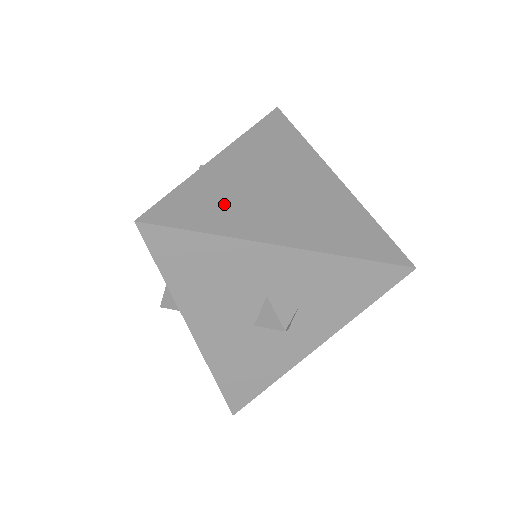
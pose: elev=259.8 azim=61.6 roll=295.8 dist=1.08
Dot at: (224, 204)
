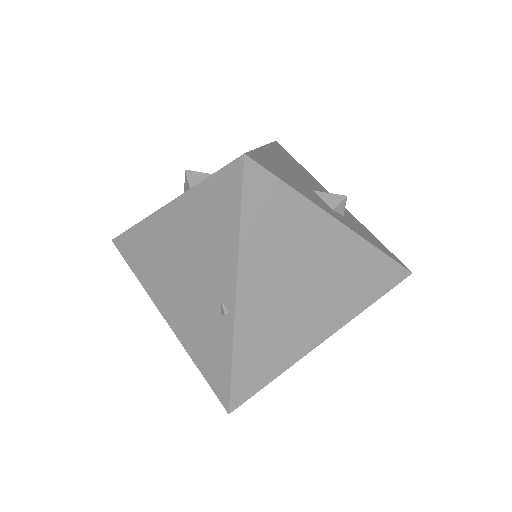
Dot at: (273, 345)
